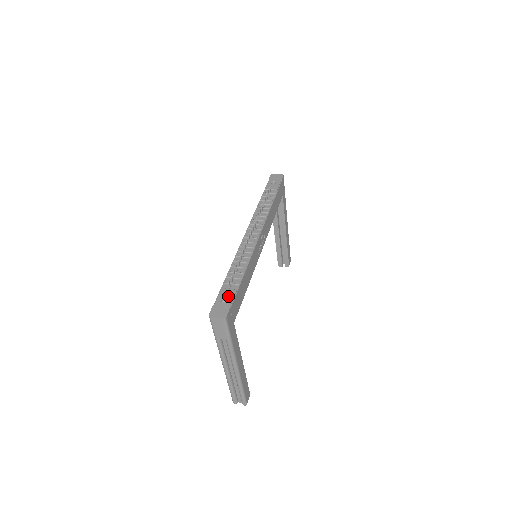
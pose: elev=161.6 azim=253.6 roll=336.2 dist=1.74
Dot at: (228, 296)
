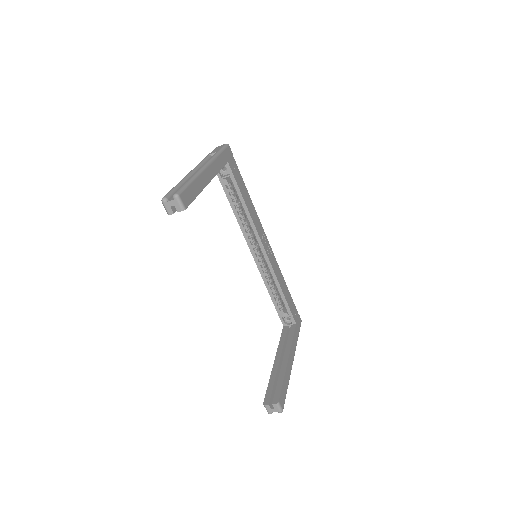
Dot at: occluded
